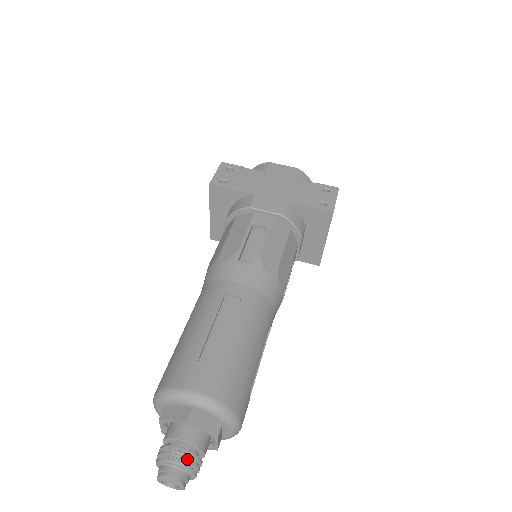
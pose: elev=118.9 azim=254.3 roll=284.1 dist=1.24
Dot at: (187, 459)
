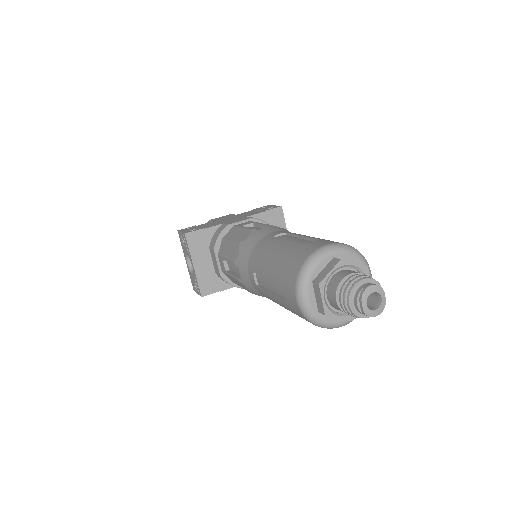
Dot at: (367, 276)
